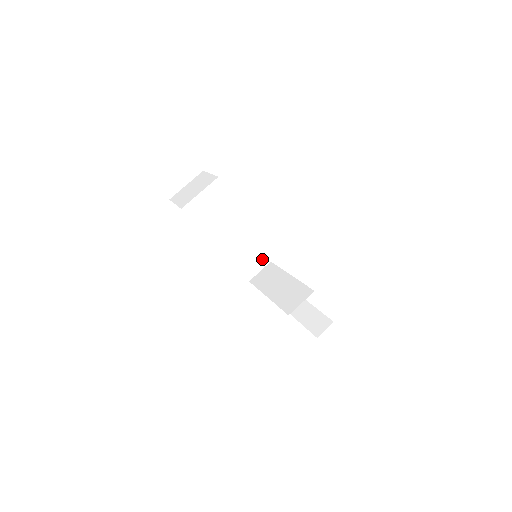
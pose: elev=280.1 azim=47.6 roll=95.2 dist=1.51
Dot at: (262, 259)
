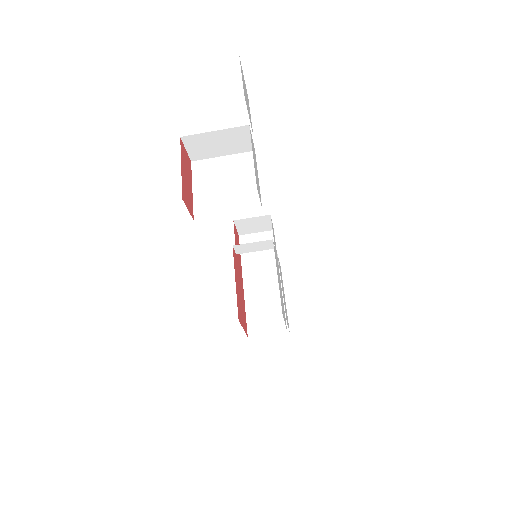
Dot at: (266, 225)
